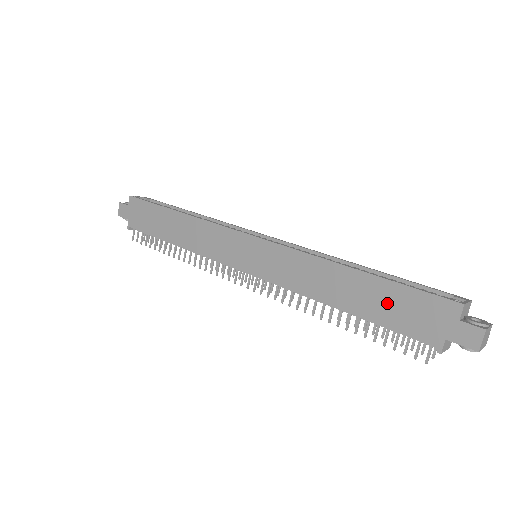
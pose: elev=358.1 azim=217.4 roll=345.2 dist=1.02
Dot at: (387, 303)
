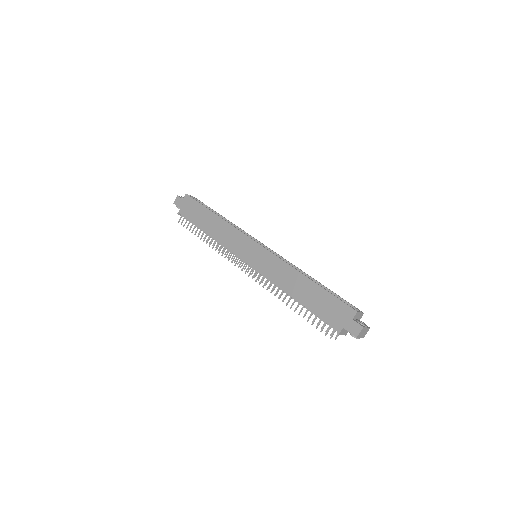
Dot at: (320, 301)
